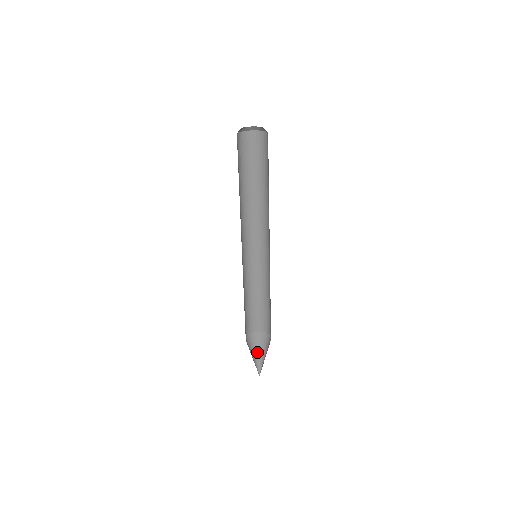
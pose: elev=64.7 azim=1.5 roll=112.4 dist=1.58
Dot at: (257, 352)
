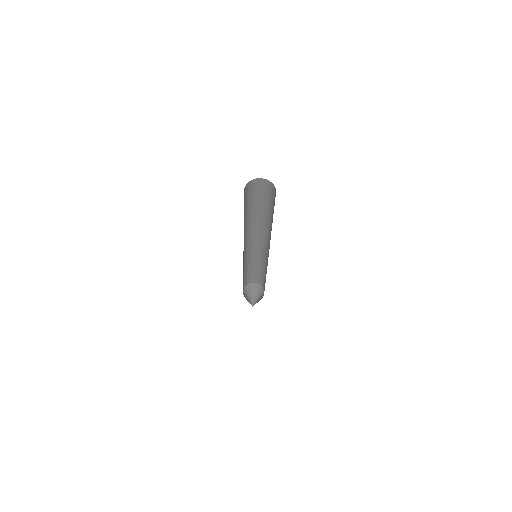
Dot at: (250, 295)
